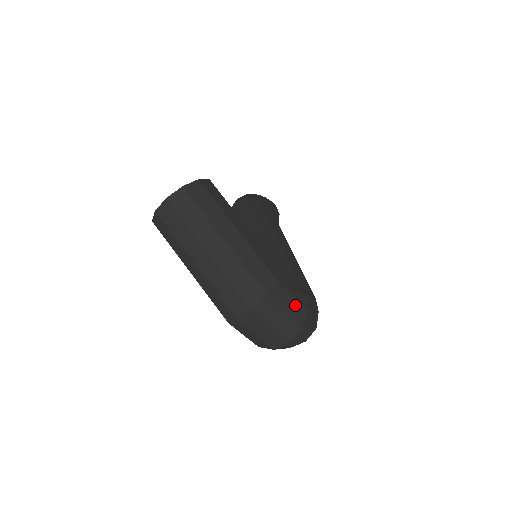
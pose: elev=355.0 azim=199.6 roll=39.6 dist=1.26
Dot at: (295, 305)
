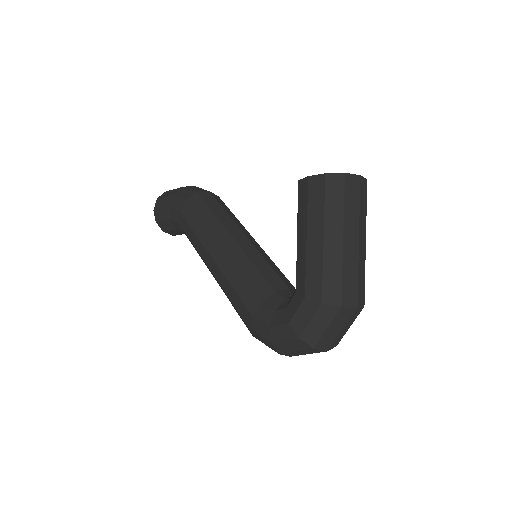
Dot at: occluded
